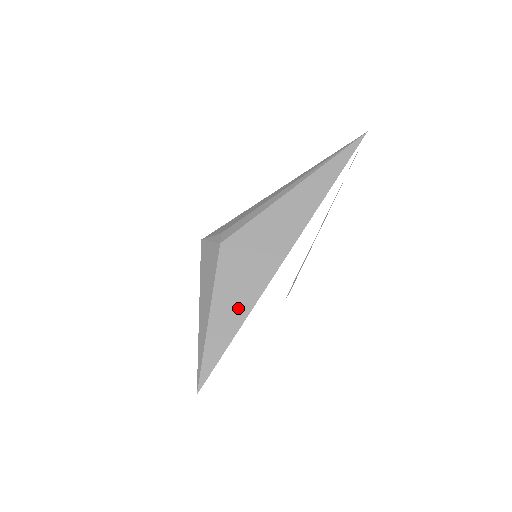
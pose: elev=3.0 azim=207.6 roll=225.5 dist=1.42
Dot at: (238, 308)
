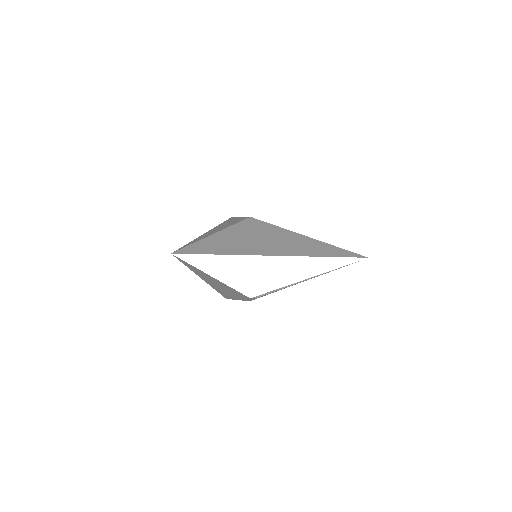
Dot at: (236, 247)
